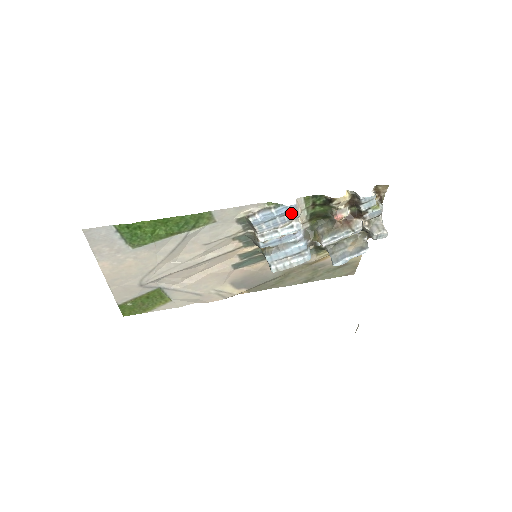
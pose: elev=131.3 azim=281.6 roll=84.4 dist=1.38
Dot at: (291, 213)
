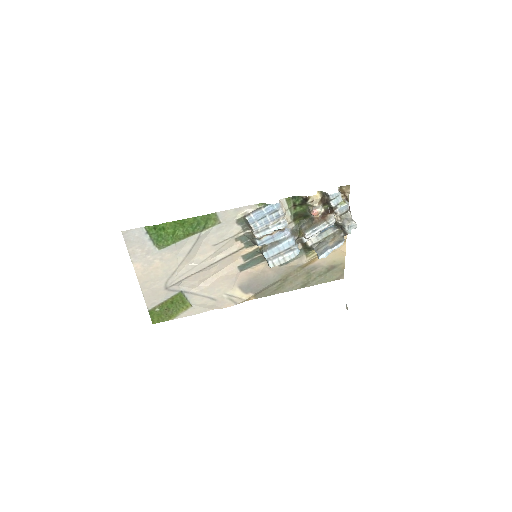
Dot at: (277, 211)
